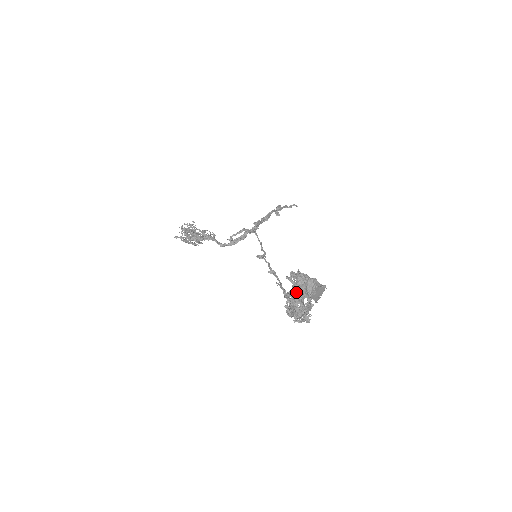
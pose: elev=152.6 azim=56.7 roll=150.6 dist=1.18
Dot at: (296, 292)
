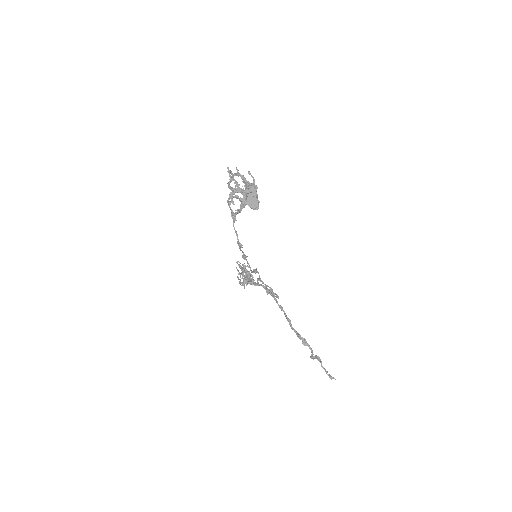
Dot at: (242, 179)
